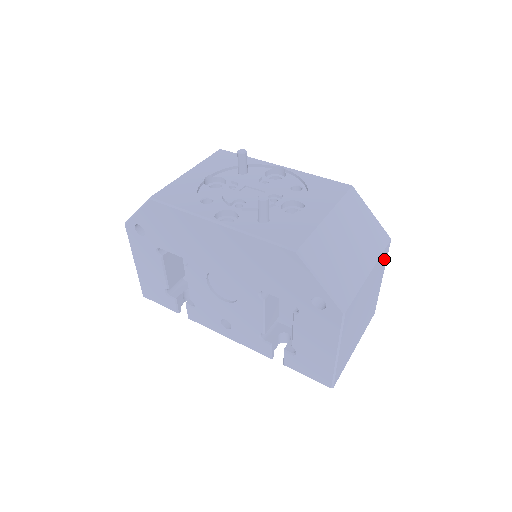
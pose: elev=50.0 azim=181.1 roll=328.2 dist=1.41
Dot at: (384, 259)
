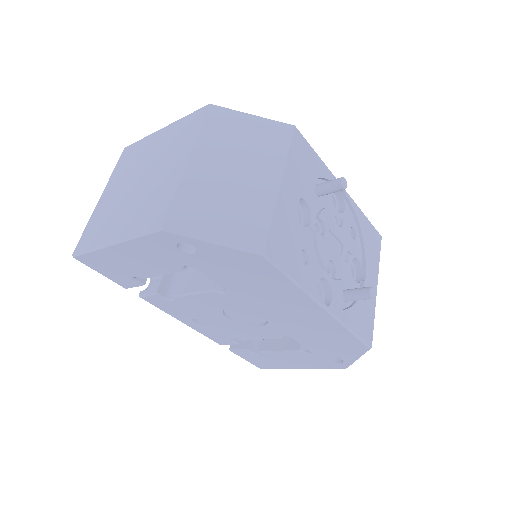
Dot at: occluded
